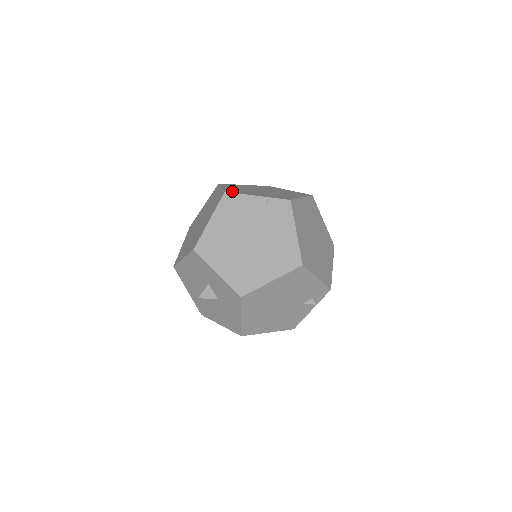
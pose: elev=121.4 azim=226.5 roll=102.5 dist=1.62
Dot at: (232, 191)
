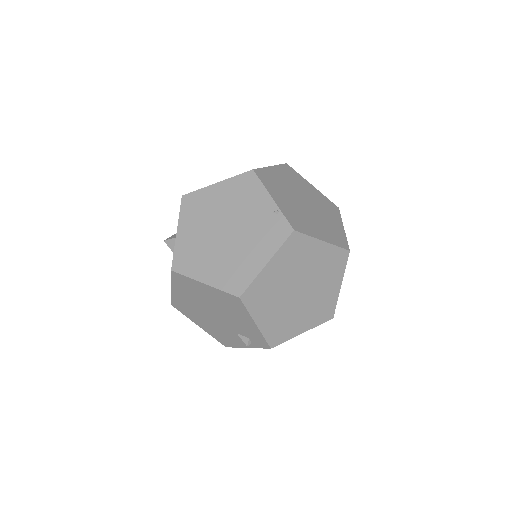
Dot at: (264, 175)
